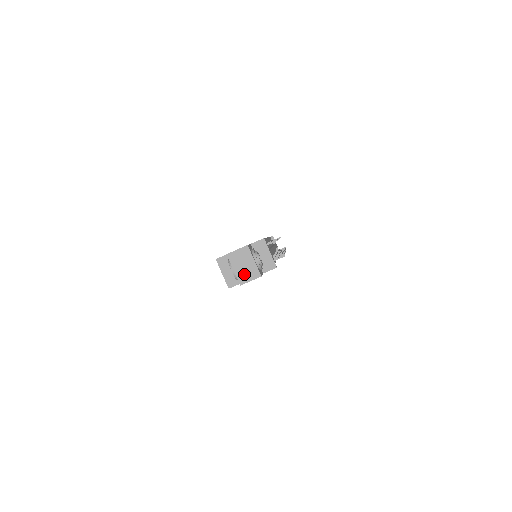
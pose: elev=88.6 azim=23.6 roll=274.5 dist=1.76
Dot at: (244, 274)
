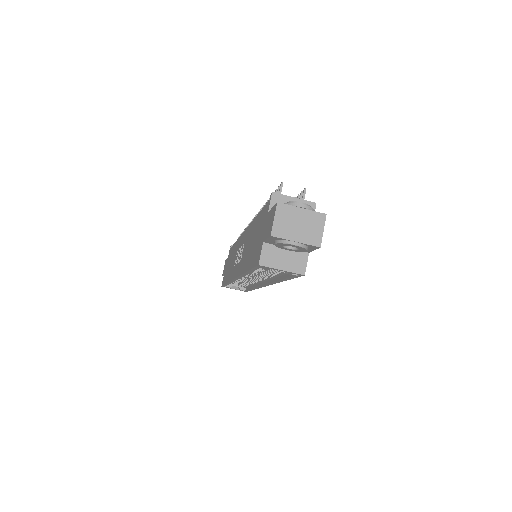
Dot at: (310, 233)
